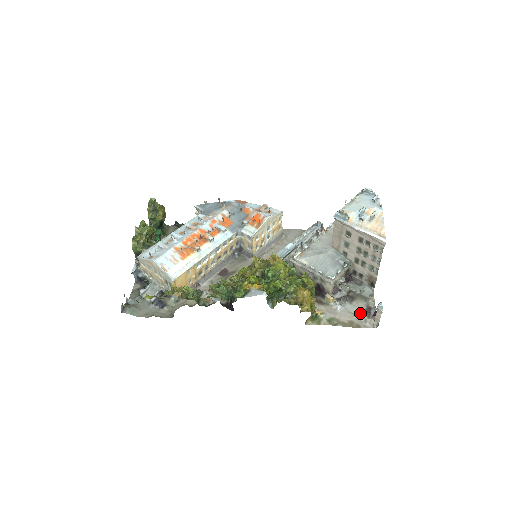
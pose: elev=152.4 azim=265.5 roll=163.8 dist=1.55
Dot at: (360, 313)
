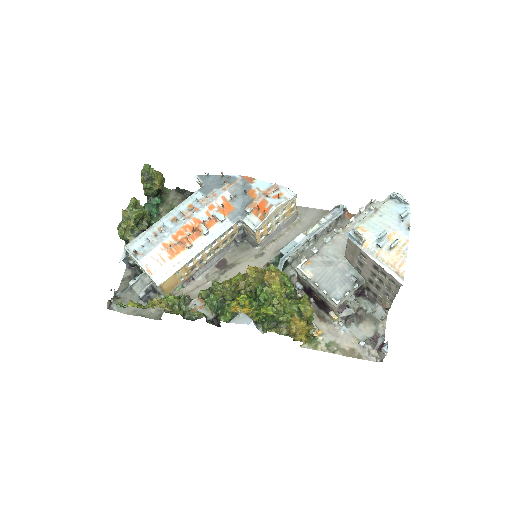
Dot at: (364, 342)
